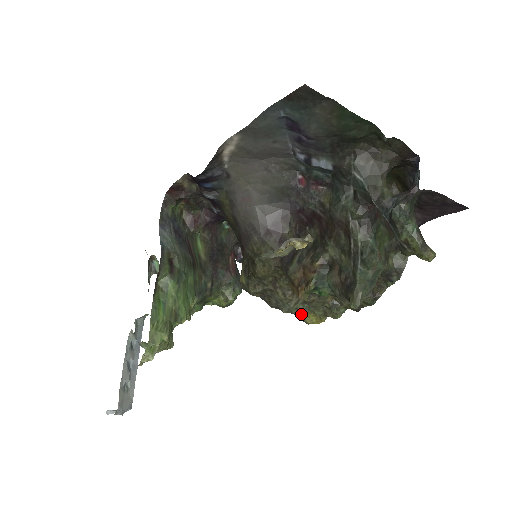
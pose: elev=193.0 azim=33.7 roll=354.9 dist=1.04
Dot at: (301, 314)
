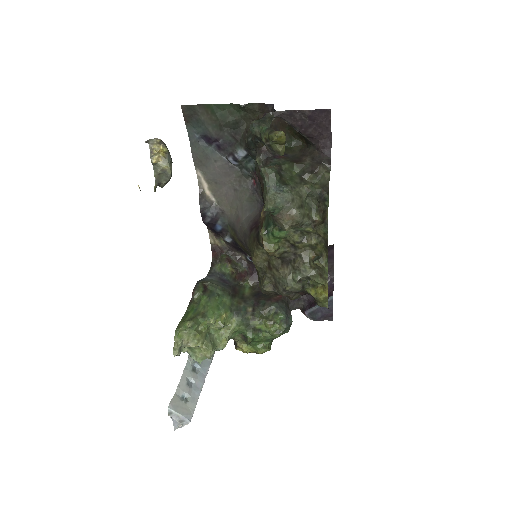
Dot at: (312, 293)
